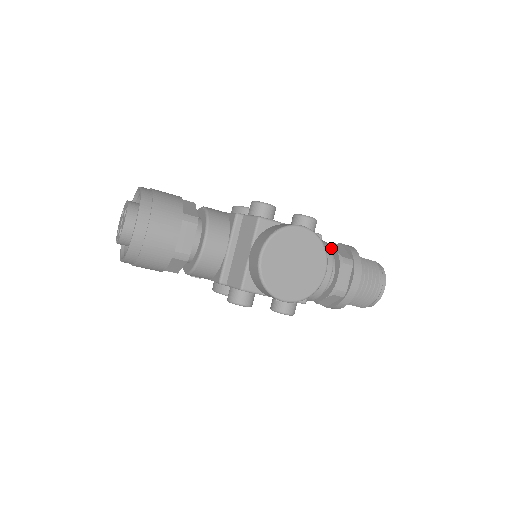
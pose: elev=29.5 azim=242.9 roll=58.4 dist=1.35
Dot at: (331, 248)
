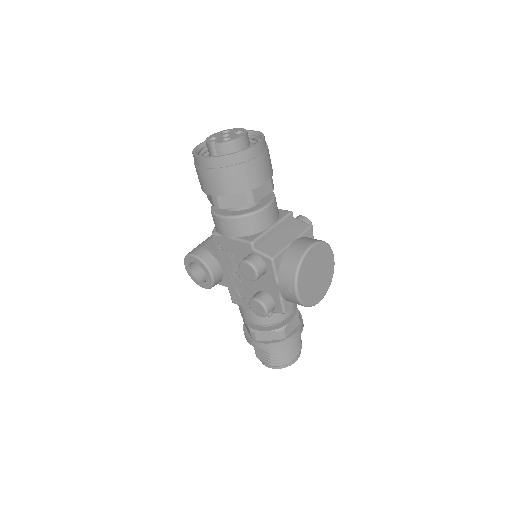
Dot at: occluded
